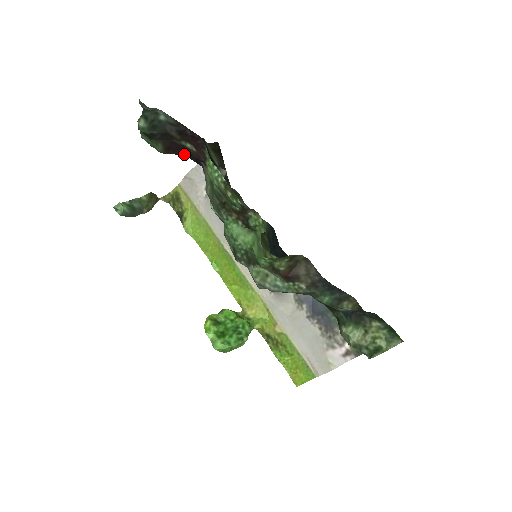
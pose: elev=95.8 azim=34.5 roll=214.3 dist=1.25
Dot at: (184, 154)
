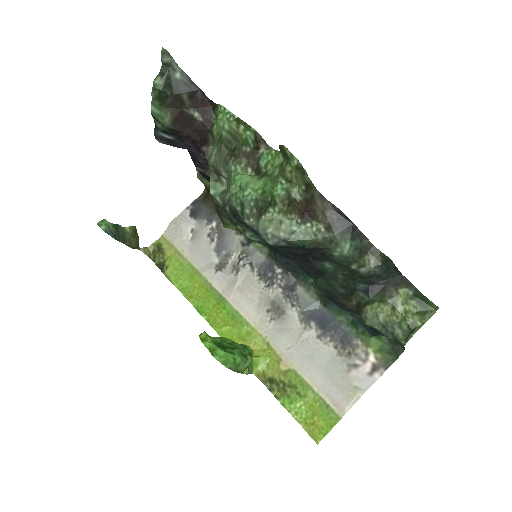
Dot at: (189, 132)
